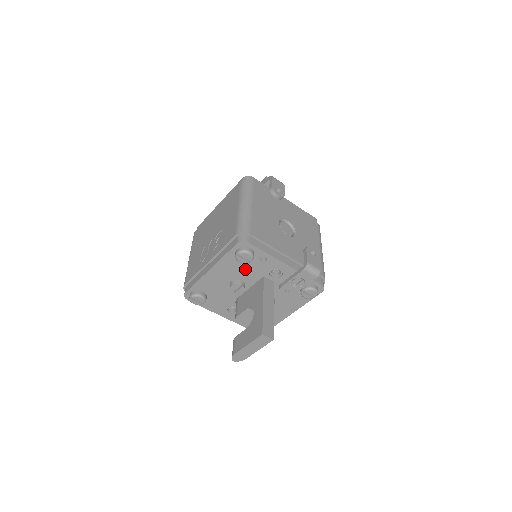
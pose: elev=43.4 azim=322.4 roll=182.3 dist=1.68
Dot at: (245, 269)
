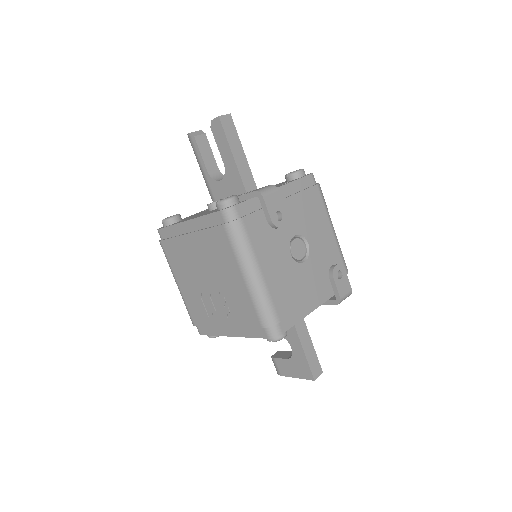
Dot at: occluded
